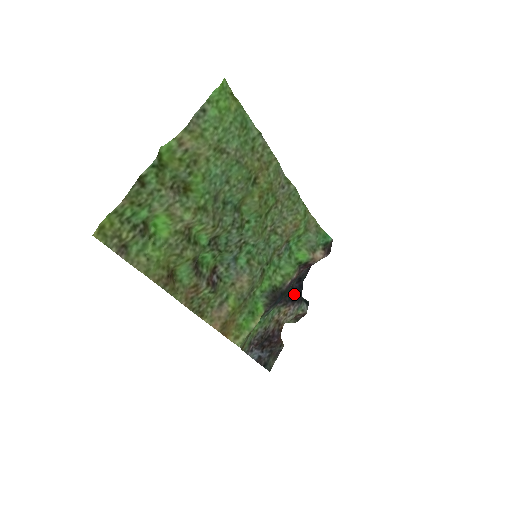
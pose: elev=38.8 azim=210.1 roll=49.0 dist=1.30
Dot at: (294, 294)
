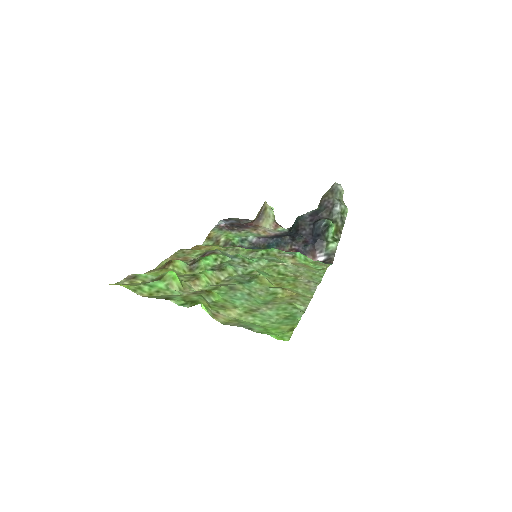
Dot at: occluded
